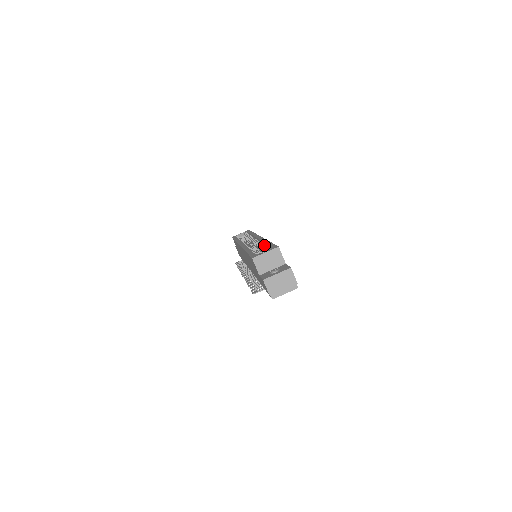
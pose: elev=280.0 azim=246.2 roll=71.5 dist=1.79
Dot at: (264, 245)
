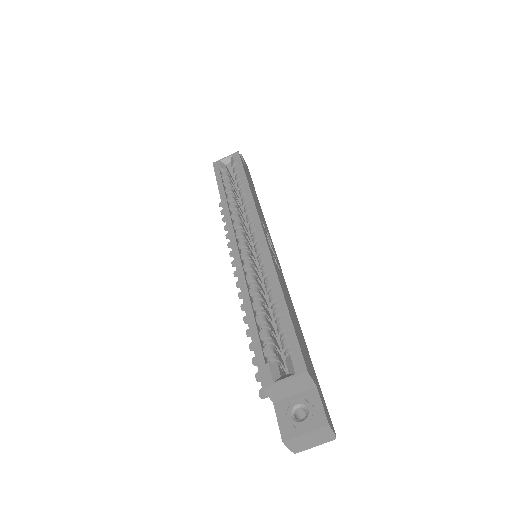
Dot at: (275, 299)
